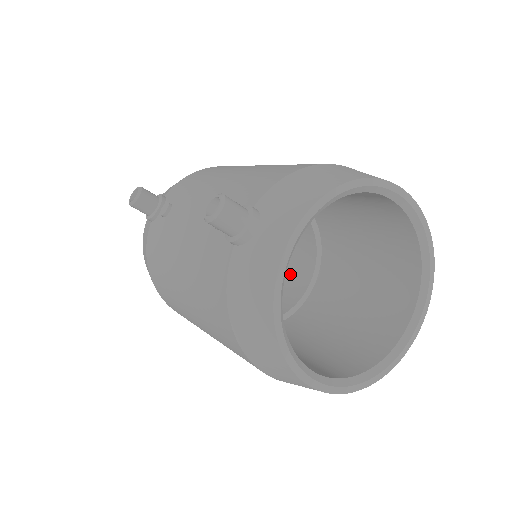
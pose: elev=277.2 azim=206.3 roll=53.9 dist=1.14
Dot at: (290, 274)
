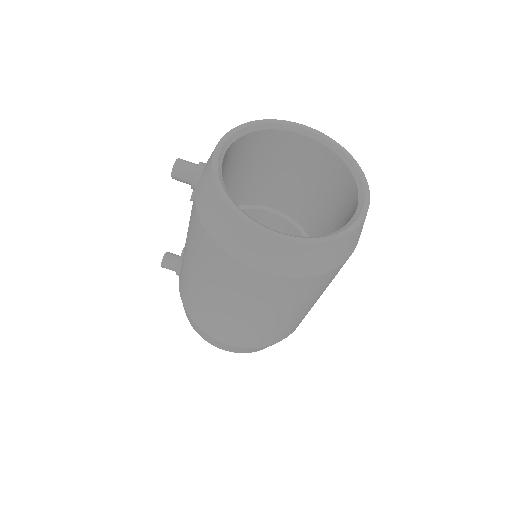
Dot at: occluded
